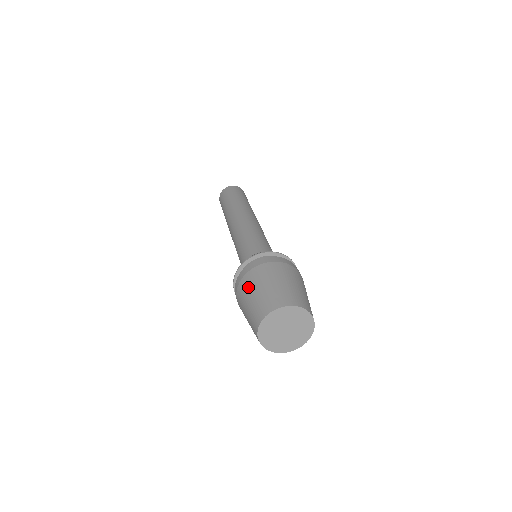
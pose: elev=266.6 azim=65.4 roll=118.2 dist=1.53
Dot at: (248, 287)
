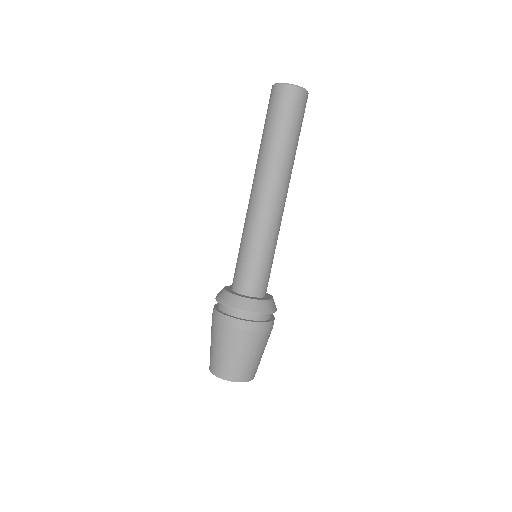
Dot at: (225, 341)
